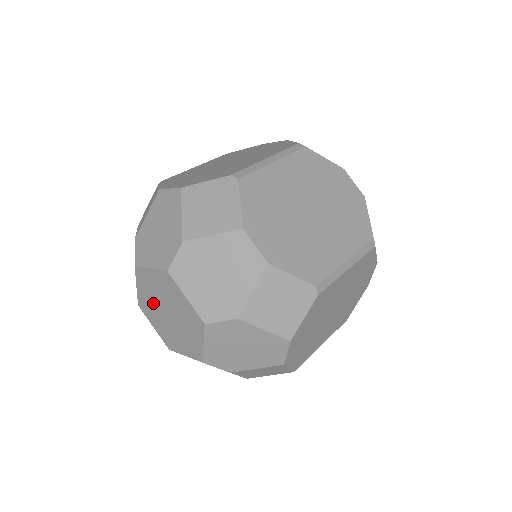
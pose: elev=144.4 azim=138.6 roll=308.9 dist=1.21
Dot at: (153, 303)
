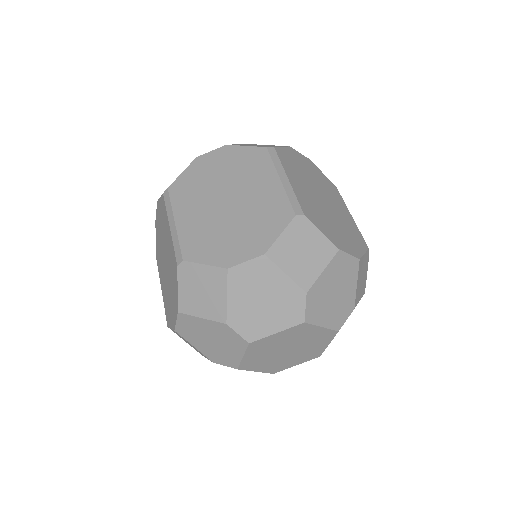
Dot at: (274, 361)
